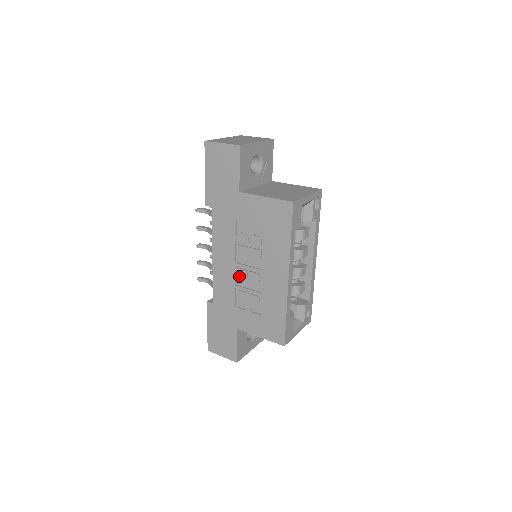
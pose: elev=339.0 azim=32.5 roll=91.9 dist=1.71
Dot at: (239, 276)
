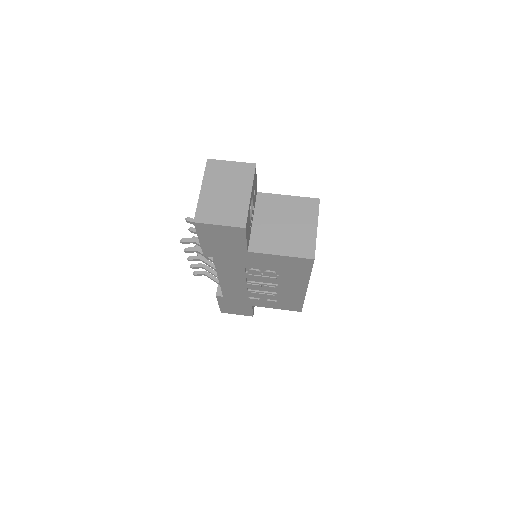
Dot at: (251, 286)
